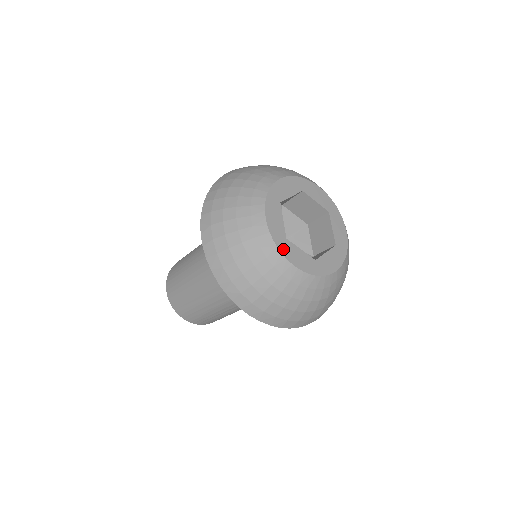
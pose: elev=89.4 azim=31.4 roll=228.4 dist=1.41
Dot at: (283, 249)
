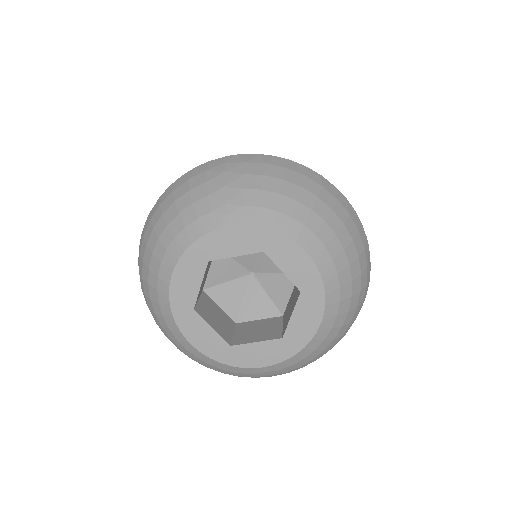
Dot at: (181, 320)
